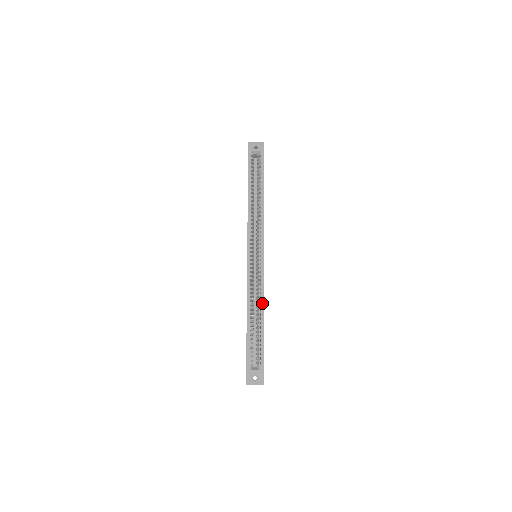
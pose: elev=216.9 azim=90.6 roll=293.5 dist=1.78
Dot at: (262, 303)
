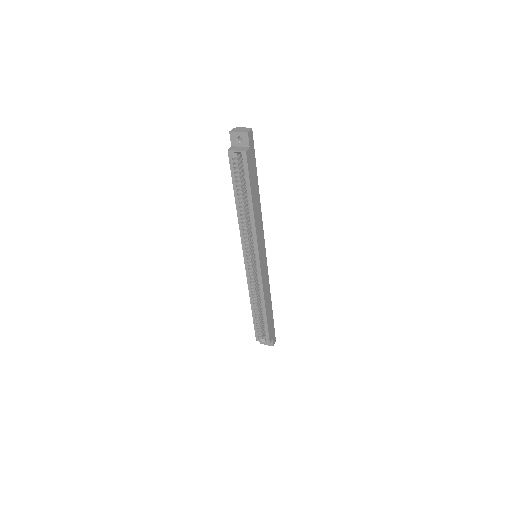
Dot at: (263, 301)
